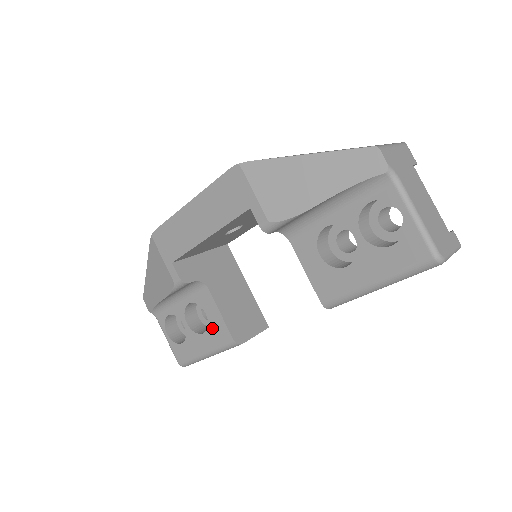
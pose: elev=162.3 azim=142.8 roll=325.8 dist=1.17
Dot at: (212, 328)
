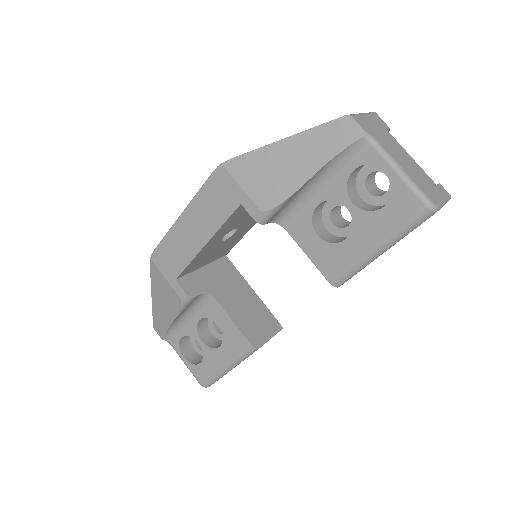
Dot at: (227, 339)
